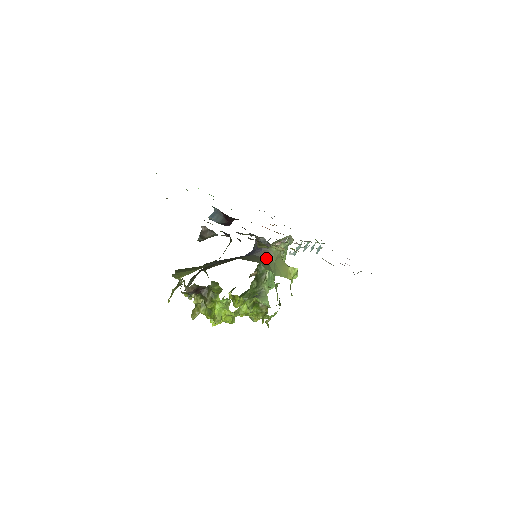
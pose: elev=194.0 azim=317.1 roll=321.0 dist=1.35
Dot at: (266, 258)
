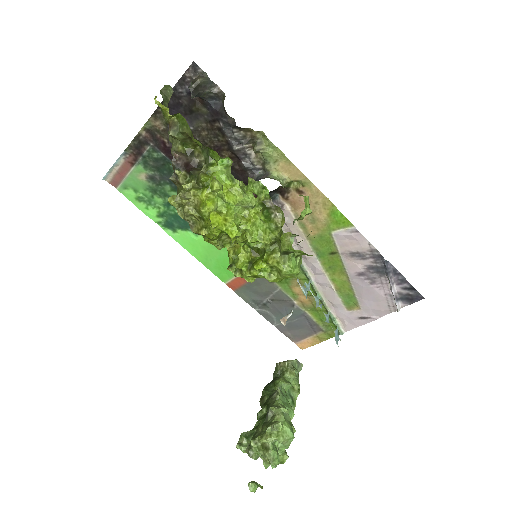
Dot at: occluded
